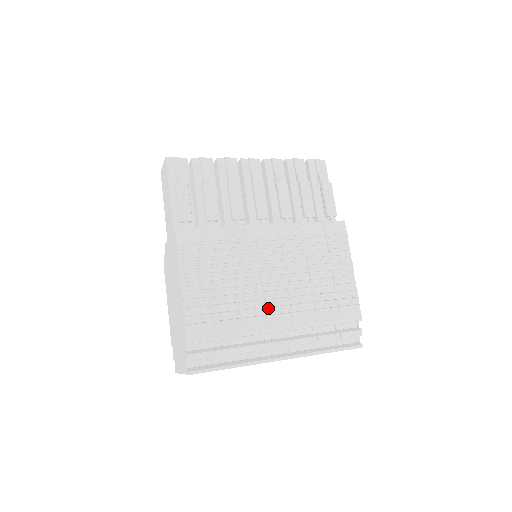
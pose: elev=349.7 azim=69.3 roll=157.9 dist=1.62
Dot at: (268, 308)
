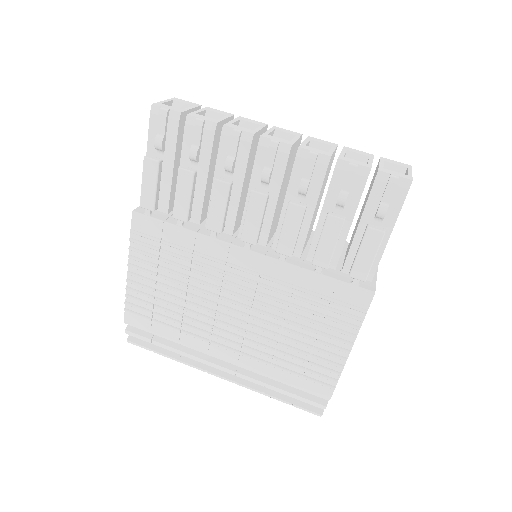
Dot at: (215, 336)
